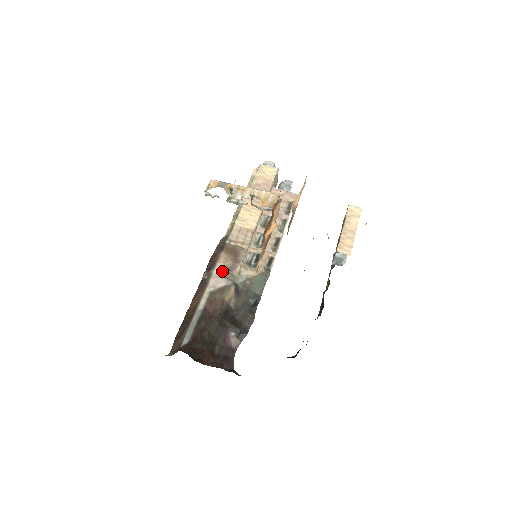
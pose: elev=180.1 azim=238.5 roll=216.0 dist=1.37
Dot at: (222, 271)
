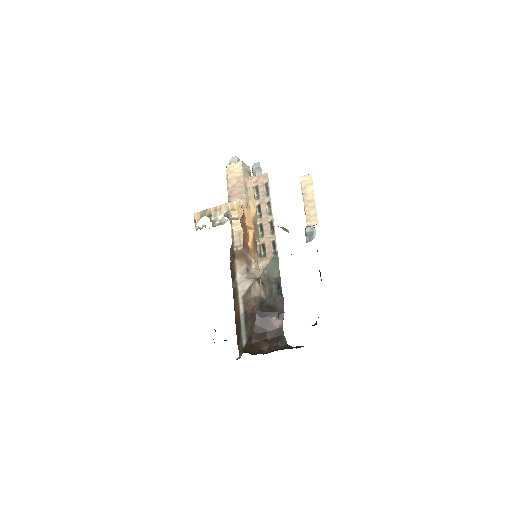
Dot at: (243, 275)
